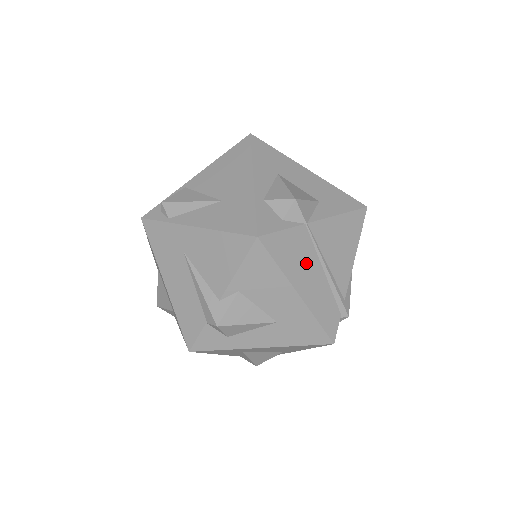
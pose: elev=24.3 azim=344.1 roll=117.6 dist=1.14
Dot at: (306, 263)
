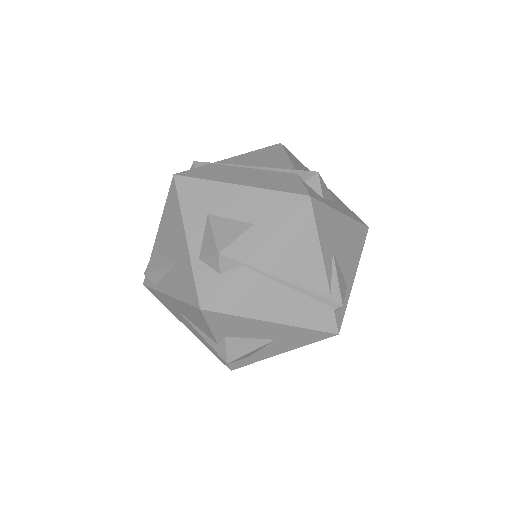
Dot at: (265, 294)
